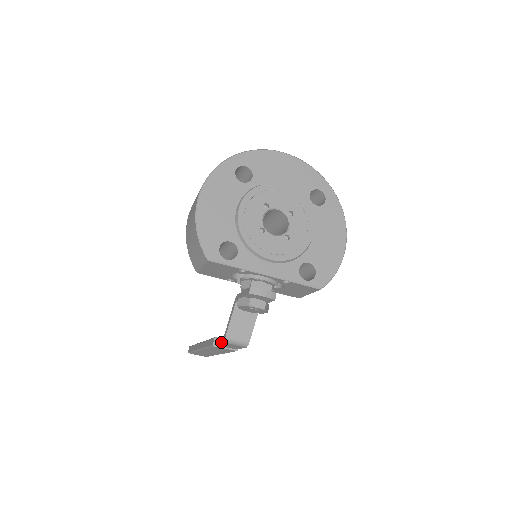
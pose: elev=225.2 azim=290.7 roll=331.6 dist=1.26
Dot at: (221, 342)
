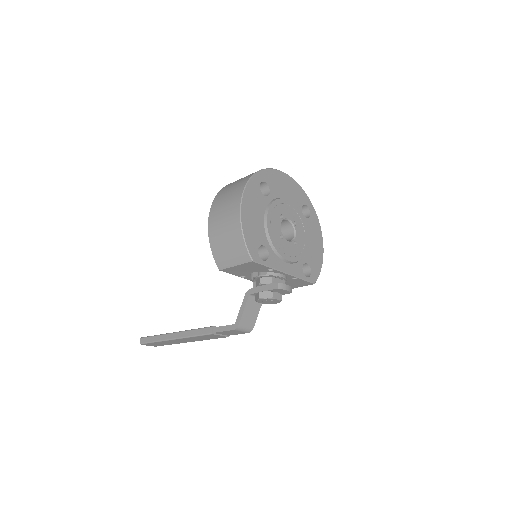
Dot at: (231, 330)
